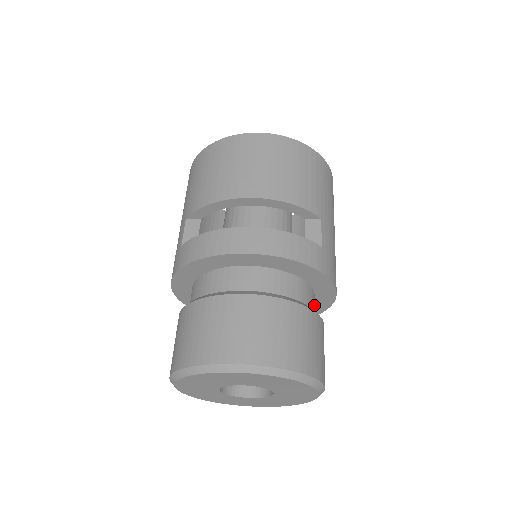
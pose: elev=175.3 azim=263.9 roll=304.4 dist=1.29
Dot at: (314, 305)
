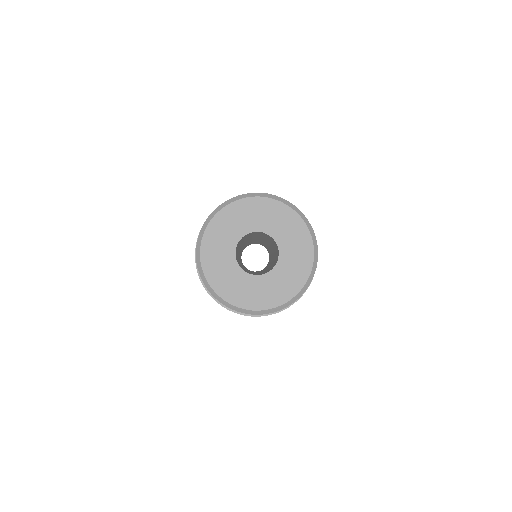
Dot at: occluded
